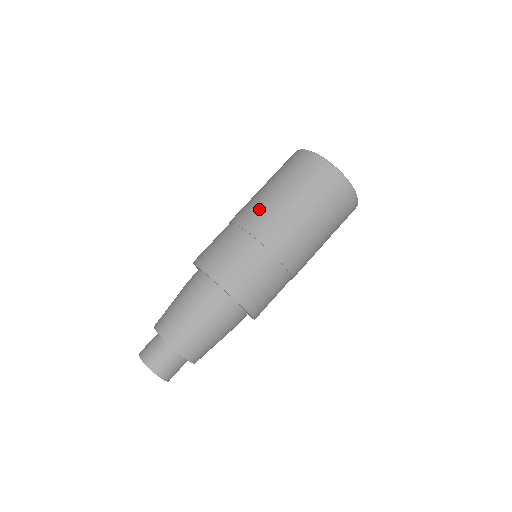
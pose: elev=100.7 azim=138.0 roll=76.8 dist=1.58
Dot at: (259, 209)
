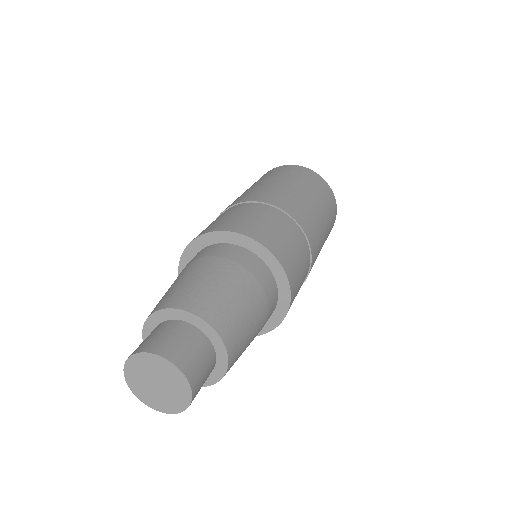
Dot at: occluded
